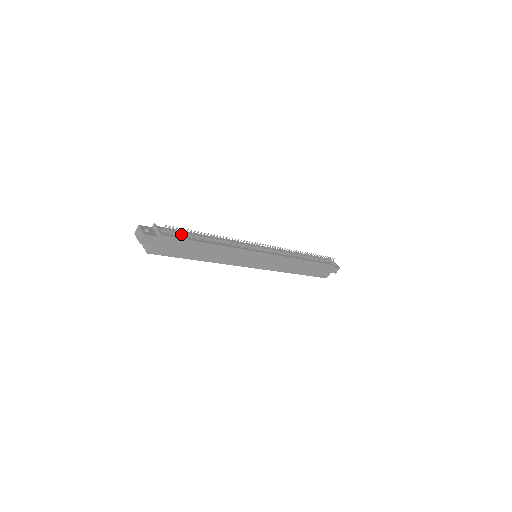
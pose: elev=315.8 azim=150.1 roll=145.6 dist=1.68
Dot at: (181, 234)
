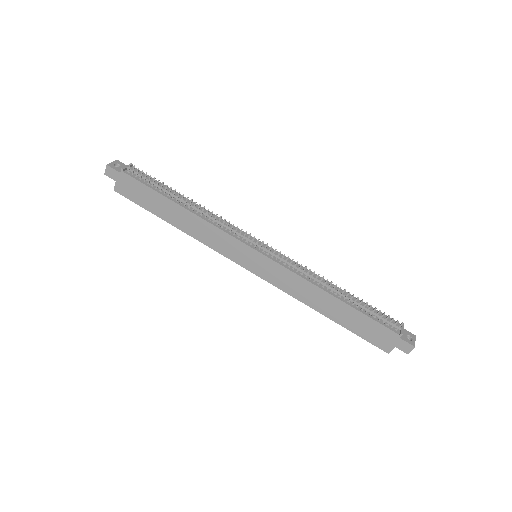
Dot at: (148, 181)
